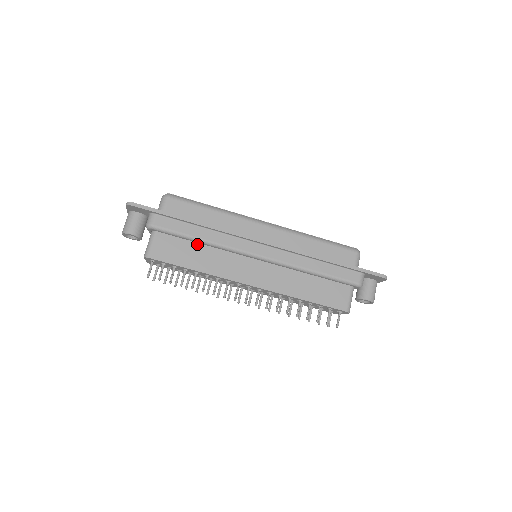
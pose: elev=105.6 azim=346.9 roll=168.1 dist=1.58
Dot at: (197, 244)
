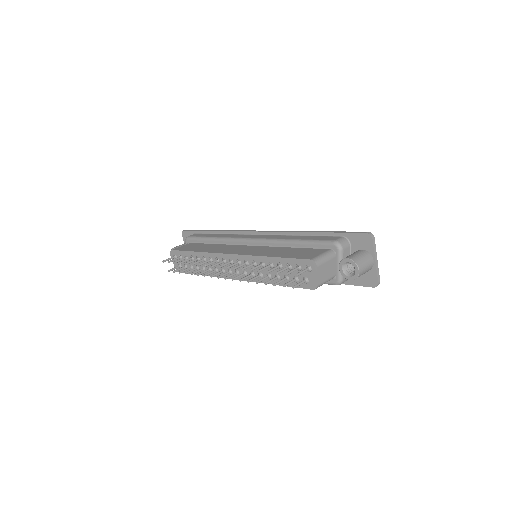
Dot at: (210, 244)
